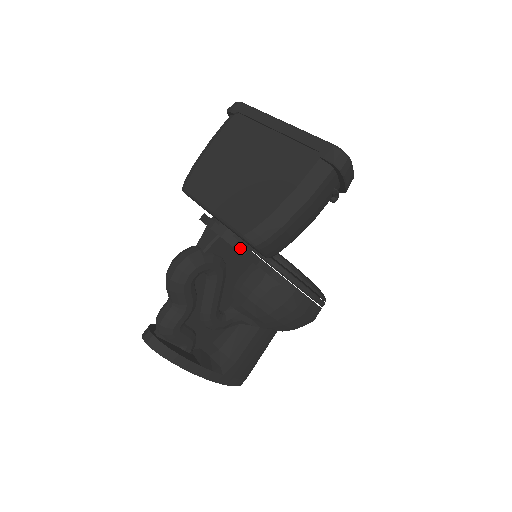
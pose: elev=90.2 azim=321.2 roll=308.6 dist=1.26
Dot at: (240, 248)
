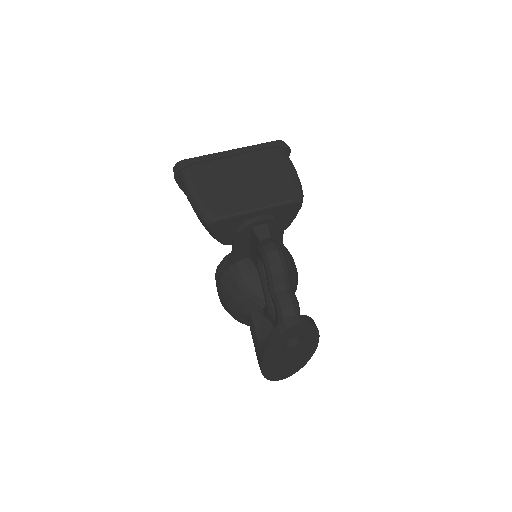
Dot at: (282, 224)
